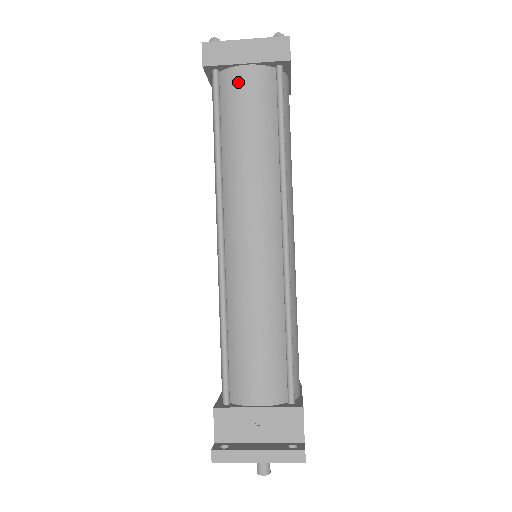
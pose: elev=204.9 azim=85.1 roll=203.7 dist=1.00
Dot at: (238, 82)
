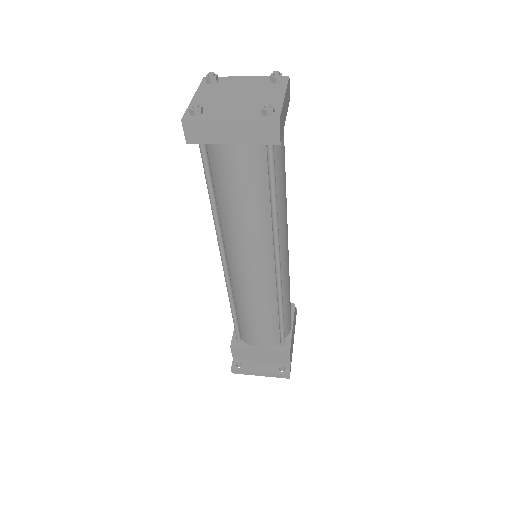
Dot at: (226, 158)
